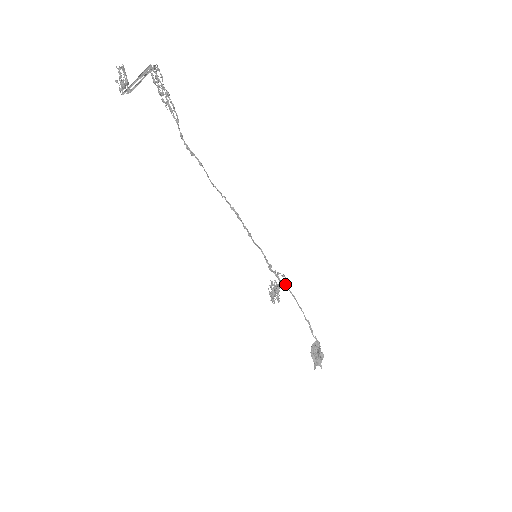
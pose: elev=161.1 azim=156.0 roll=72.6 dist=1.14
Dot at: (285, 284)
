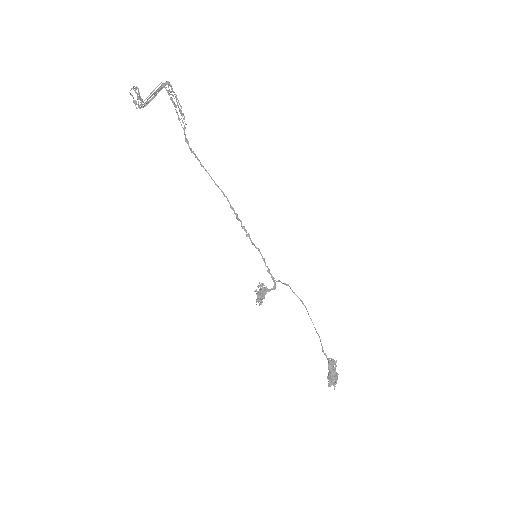
Dot at: (292, 290)
